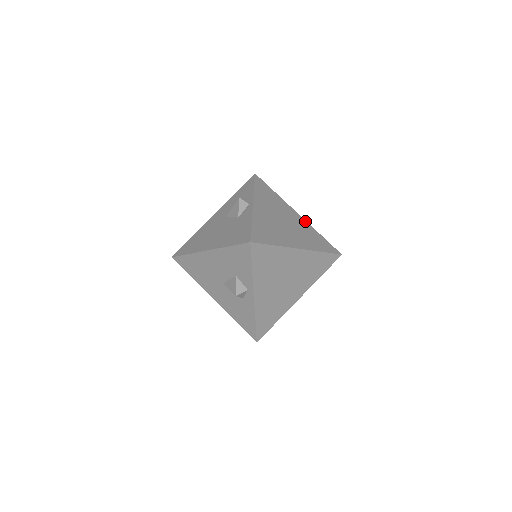
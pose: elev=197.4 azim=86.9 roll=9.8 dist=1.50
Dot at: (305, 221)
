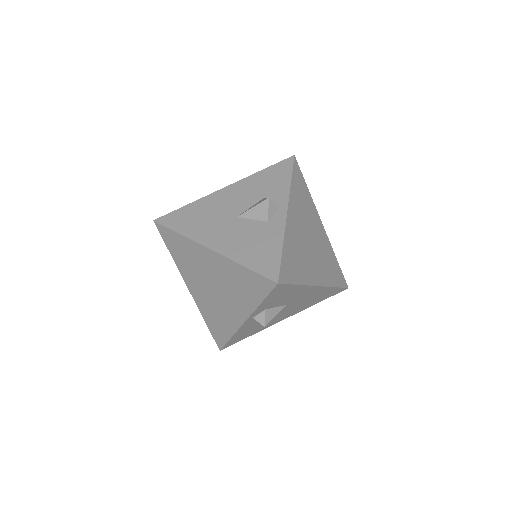
Dot at: occluded
